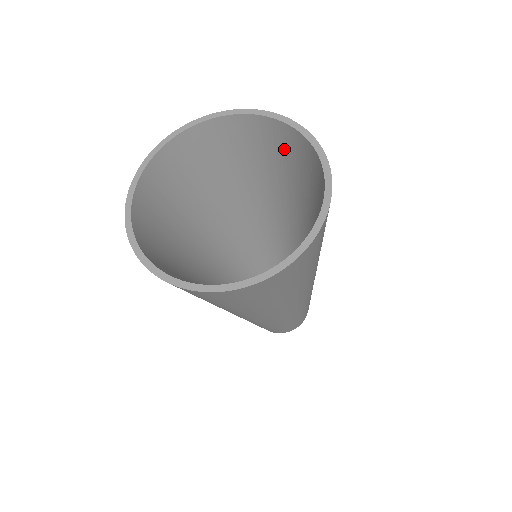
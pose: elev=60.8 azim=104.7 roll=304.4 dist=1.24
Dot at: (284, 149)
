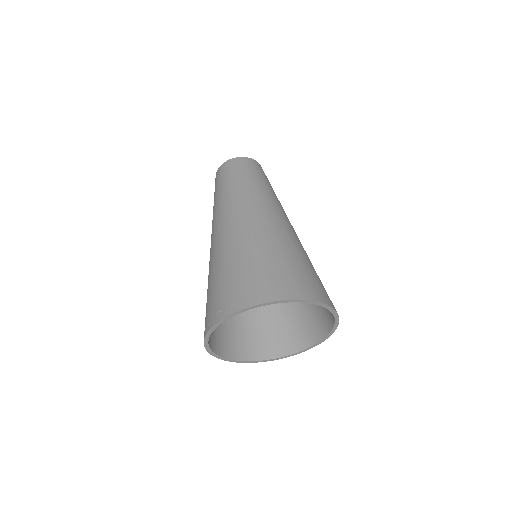
Dot at: occluded
